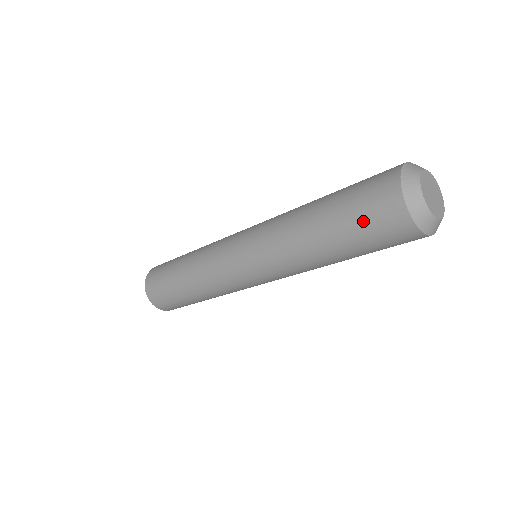
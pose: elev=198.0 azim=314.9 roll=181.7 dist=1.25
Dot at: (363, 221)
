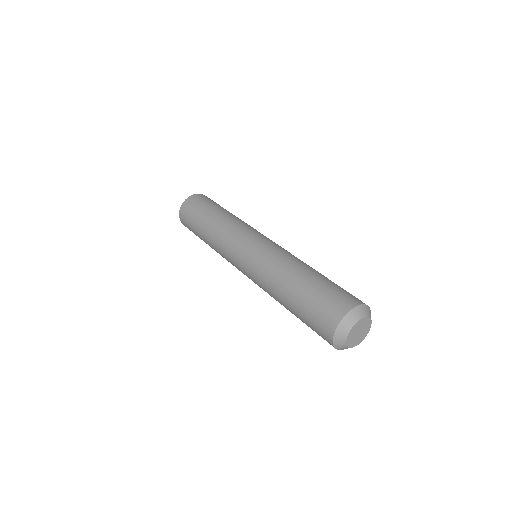
Dot at: (310, 323)
